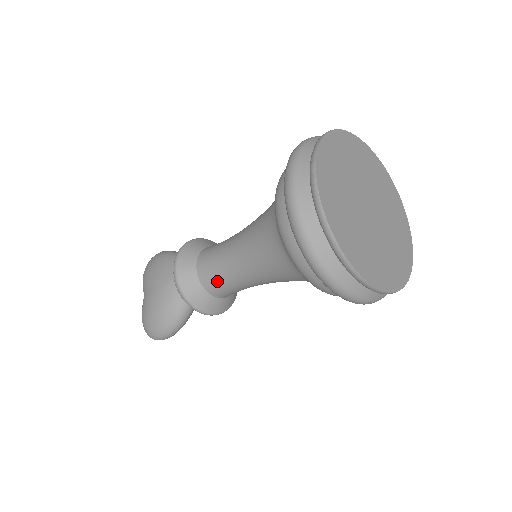
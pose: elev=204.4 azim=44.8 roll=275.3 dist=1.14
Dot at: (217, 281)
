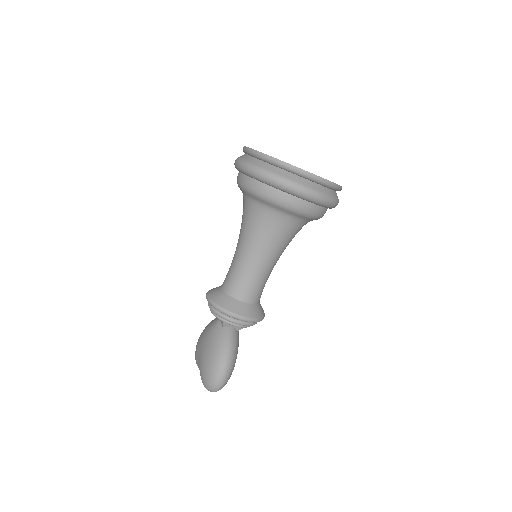
Dot at: (237, 282)
